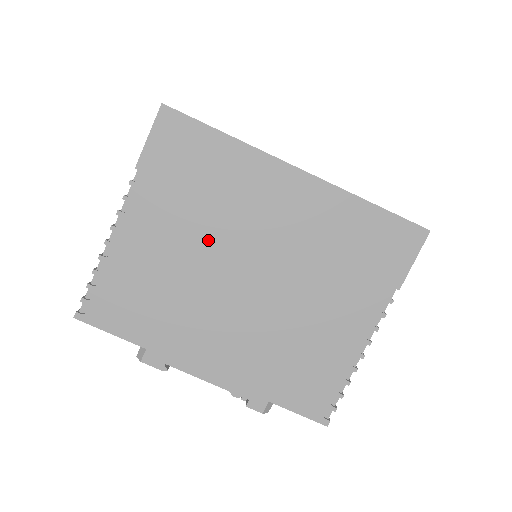
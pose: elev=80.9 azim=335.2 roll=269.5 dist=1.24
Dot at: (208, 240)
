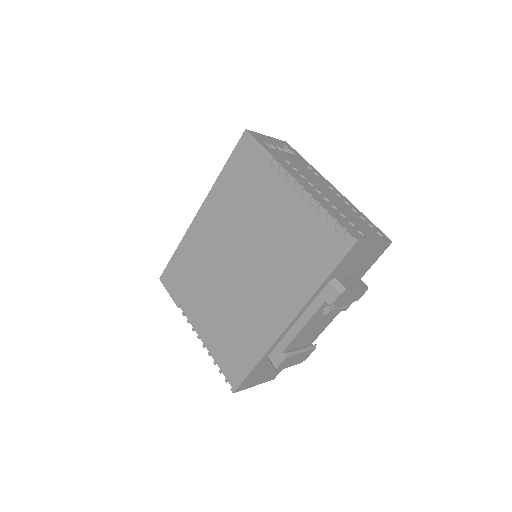
Dot at: (216, 282)
